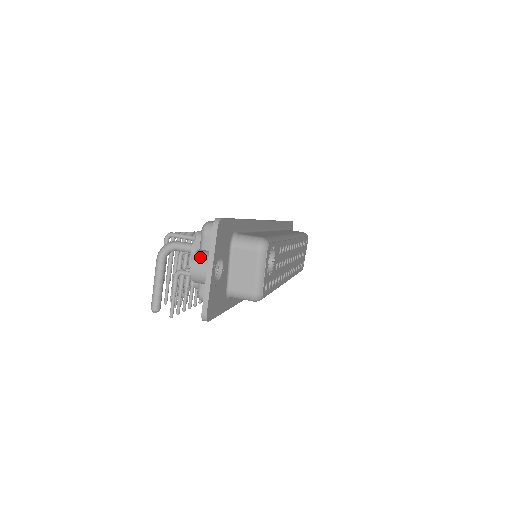
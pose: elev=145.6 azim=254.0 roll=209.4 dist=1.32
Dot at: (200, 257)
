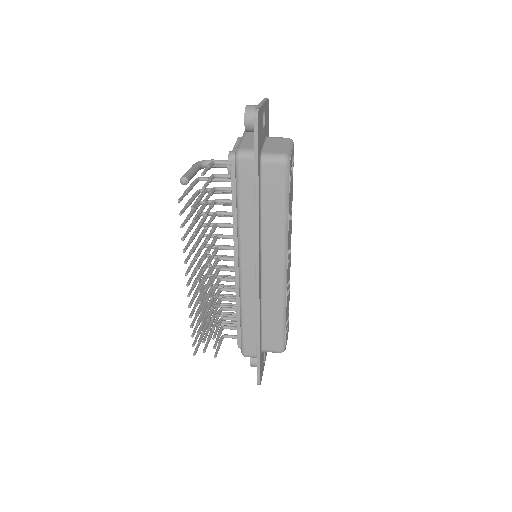
Dot at: occluded
